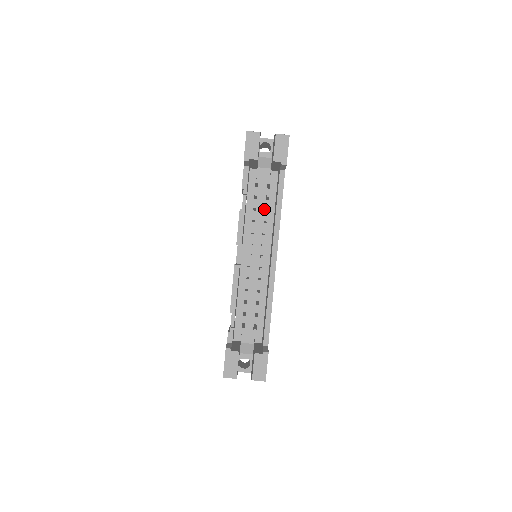
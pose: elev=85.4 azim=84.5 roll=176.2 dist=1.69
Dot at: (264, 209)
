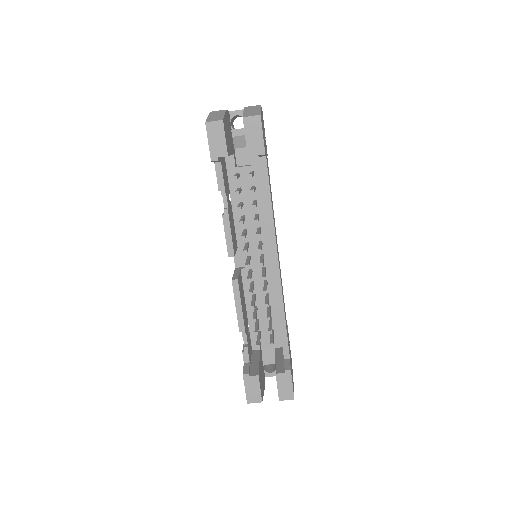
Dot at: occluded
